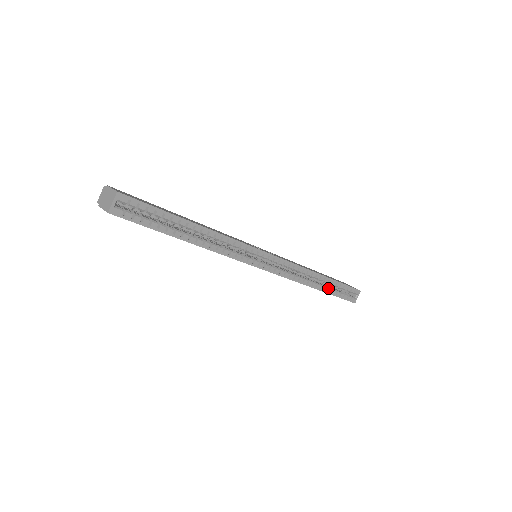
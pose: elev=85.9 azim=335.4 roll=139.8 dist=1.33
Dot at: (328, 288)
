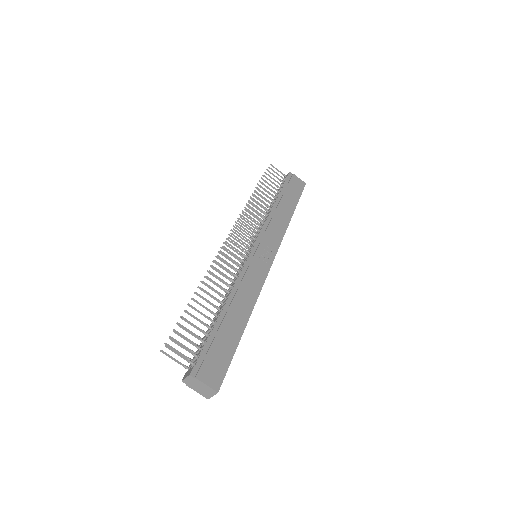
Dot at: occluded
